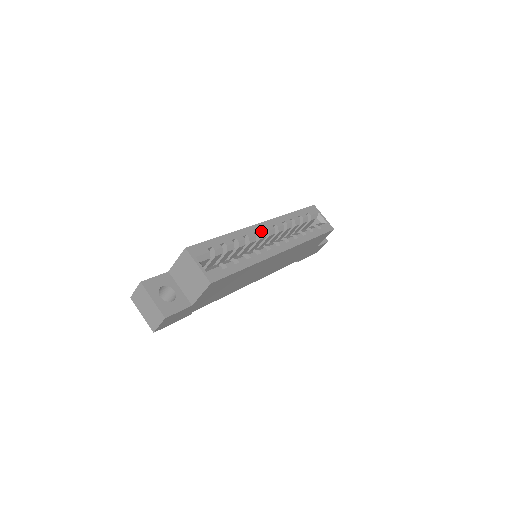
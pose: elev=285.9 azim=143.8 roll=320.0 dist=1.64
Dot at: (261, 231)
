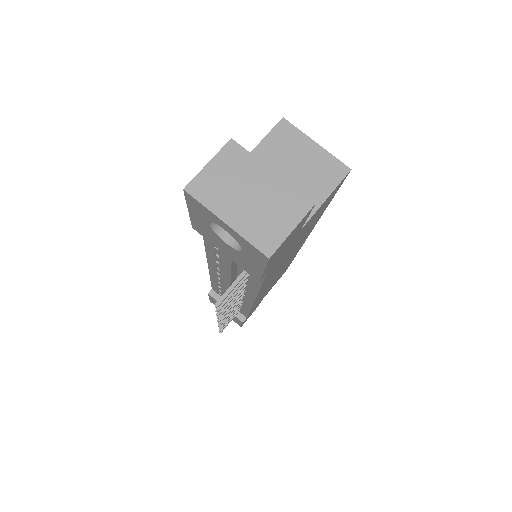
Dot at: occluded
